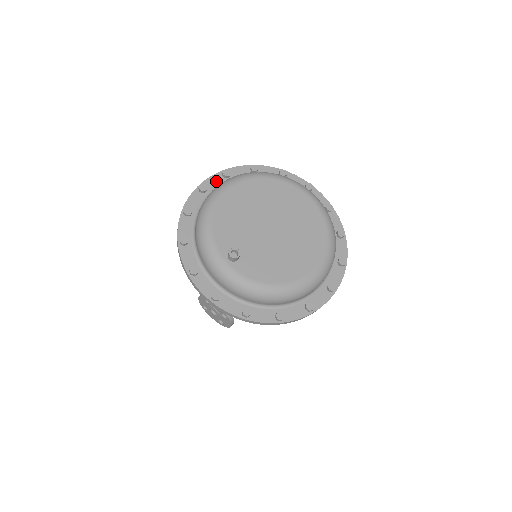
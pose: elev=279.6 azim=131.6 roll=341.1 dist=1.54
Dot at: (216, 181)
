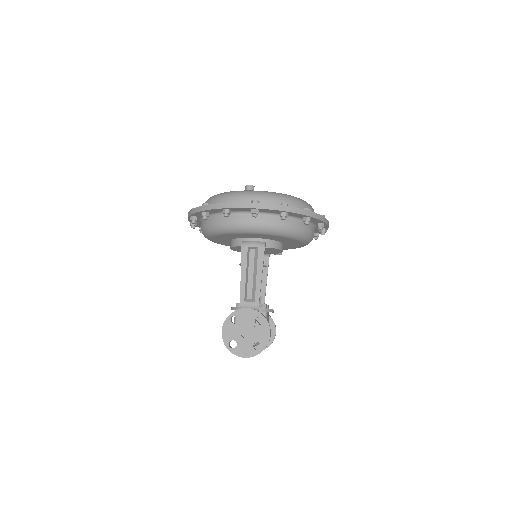
Dot at: occluded
